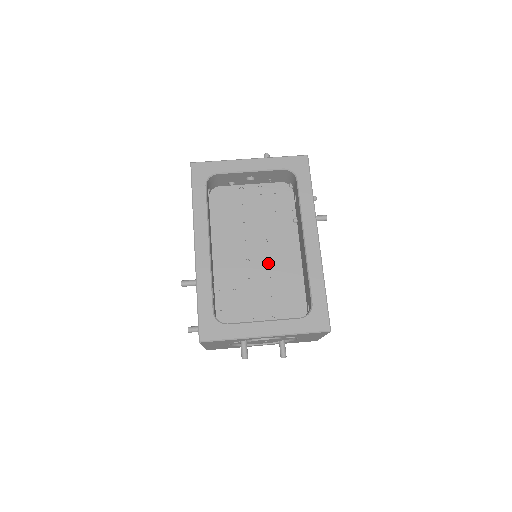
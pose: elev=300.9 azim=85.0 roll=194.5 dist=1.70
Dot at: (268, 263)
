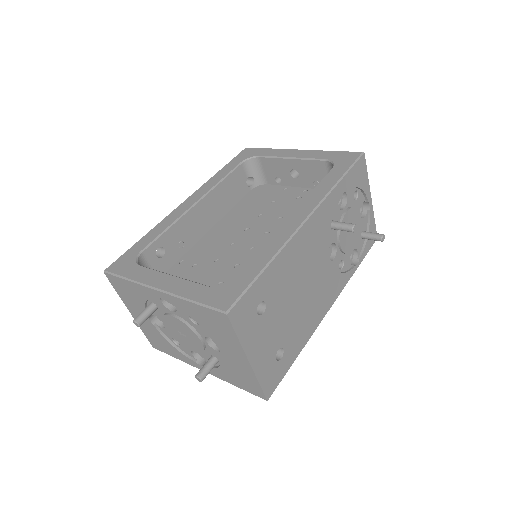
Dot at: (251, 252)
